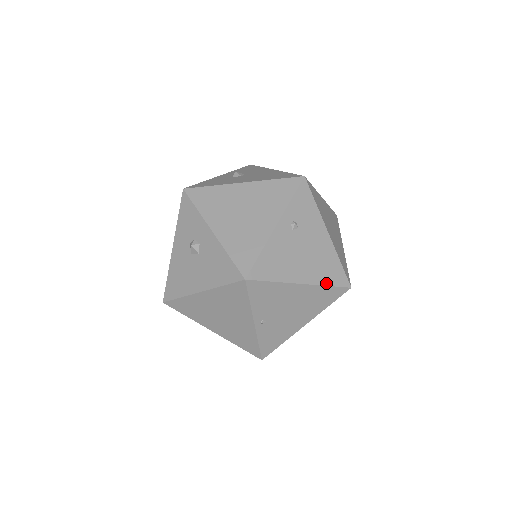
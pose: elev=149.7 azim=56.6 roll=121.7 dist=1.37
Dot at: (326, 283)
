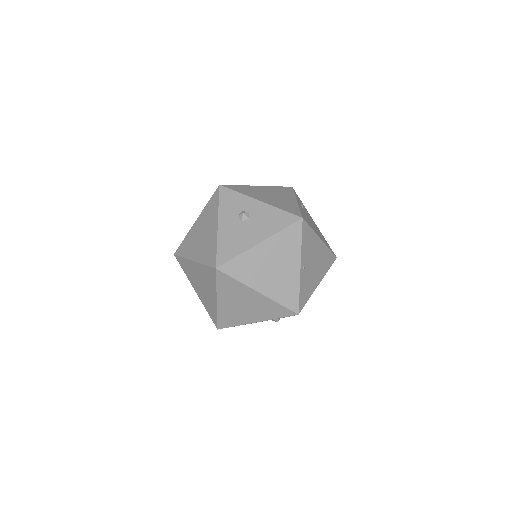
Dot at: (328, 247)
